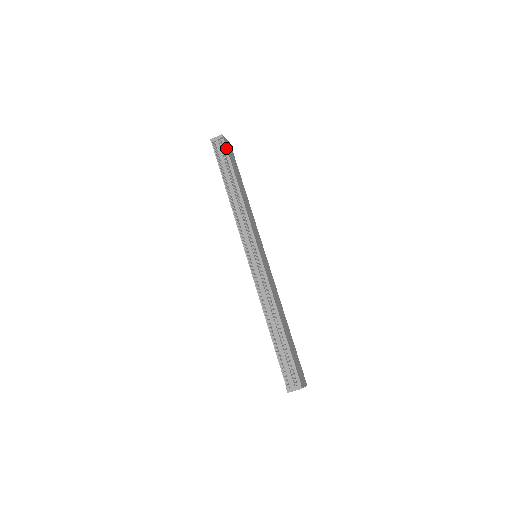
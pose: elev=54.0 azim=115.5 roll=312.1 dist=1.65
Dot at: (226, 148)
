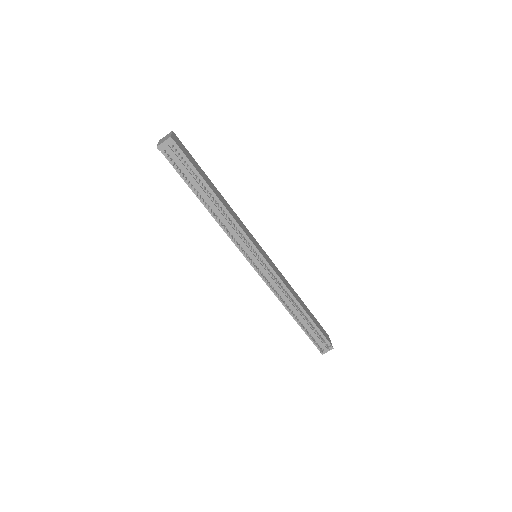
Dot at: (183, 153)
